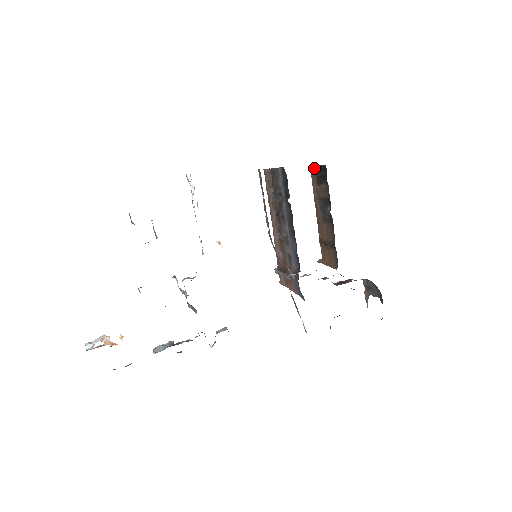
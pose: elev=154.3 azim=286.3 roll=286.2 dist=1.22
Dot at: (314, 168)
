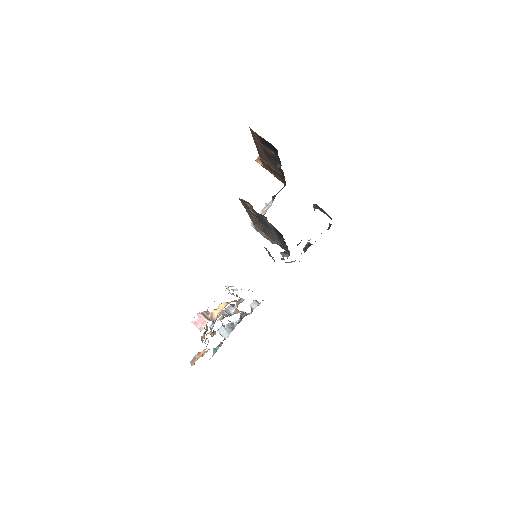
Dot at: (257, 135)
